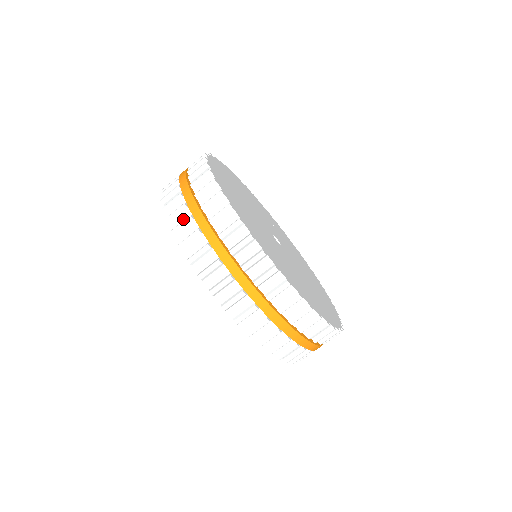
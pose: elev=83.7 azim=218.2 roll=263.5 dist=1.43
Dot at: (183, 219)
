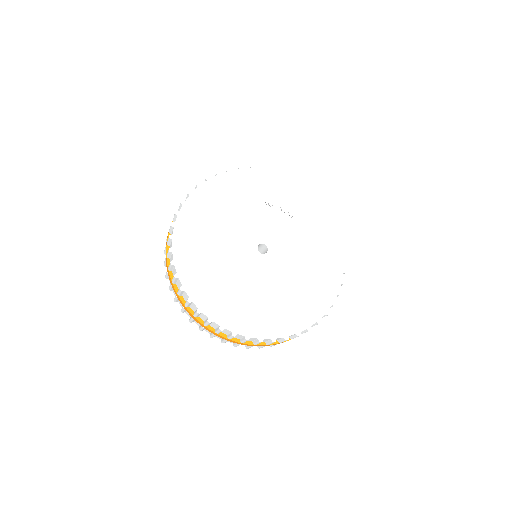
Dot at: occluded
